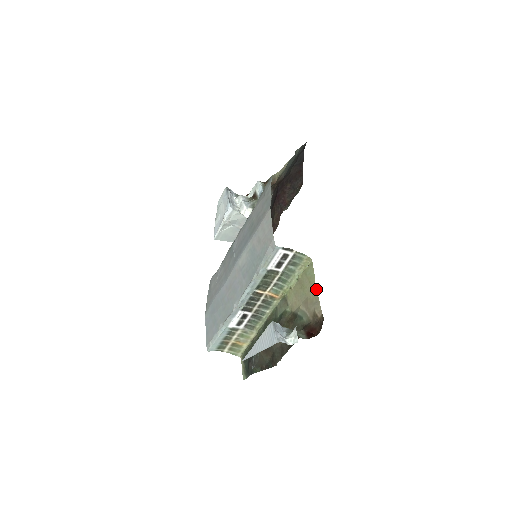
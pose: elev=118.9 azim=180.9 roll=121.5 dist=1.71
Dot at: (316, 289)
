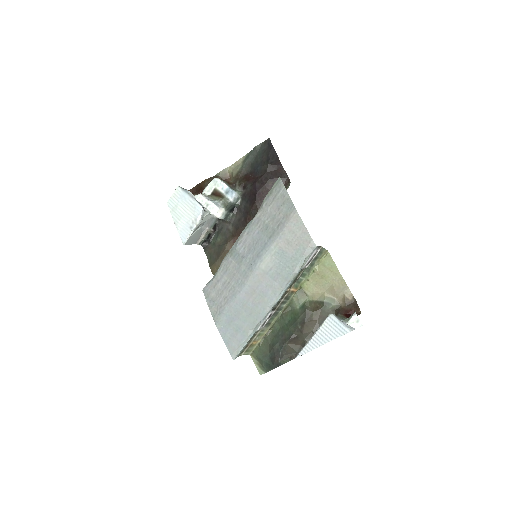
Dot at: (342, 277)
